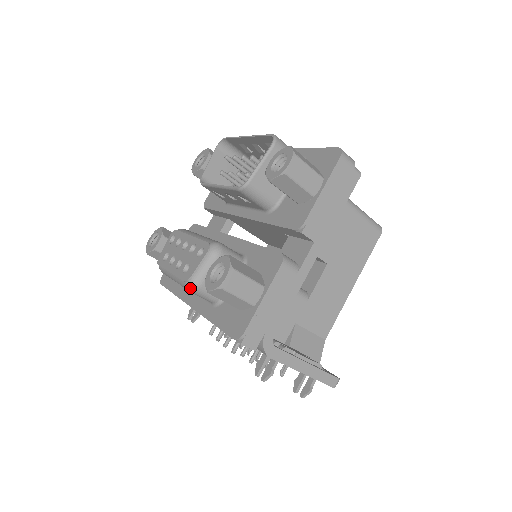
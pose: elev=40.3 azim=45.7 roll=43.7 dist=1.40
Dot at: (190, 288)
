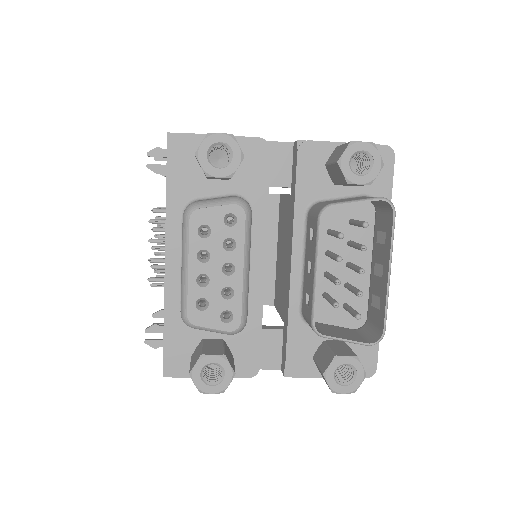
Dot at: (184, 321)
